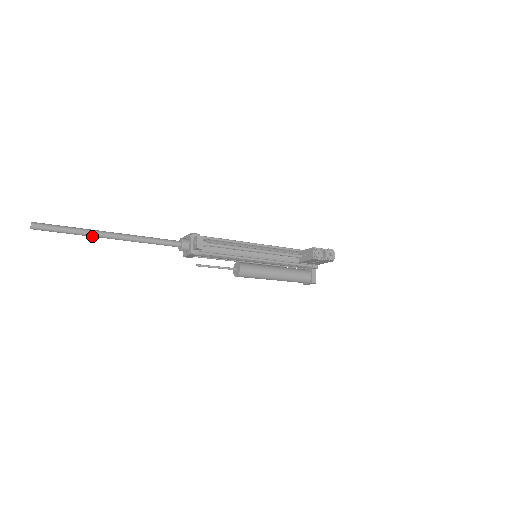
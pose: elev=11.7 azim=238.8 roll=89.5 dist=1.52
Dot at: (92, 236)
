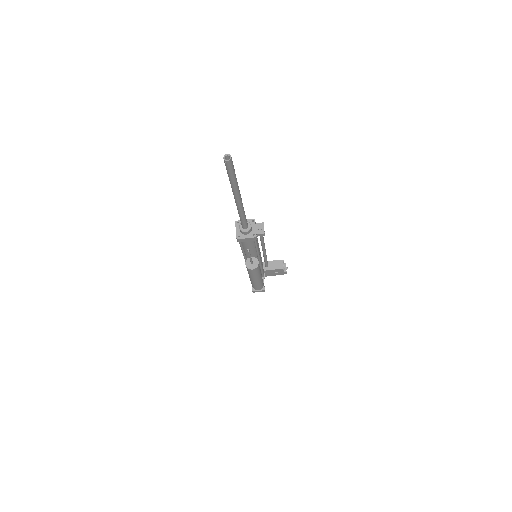
Dot at: (236, 191)
